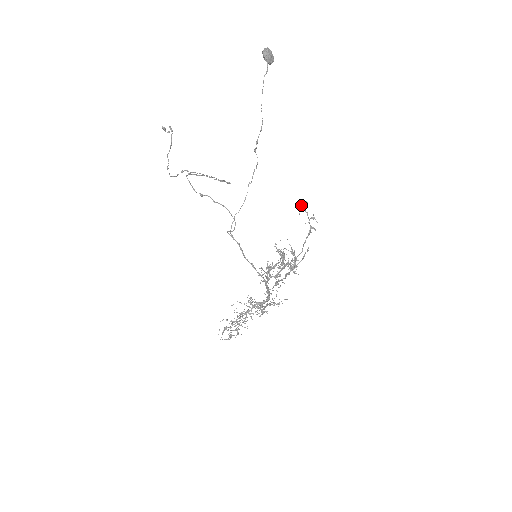
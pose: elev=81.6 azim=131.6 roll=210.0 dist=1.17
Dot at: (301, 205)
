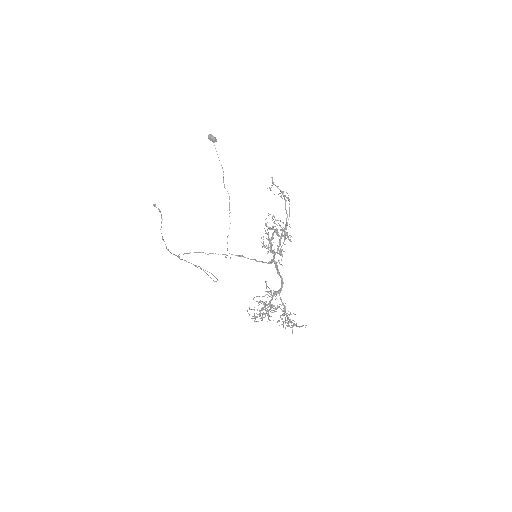
Dot at: (270, 190)
